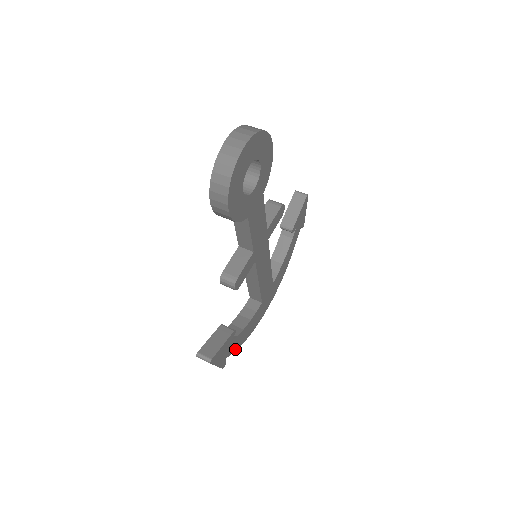
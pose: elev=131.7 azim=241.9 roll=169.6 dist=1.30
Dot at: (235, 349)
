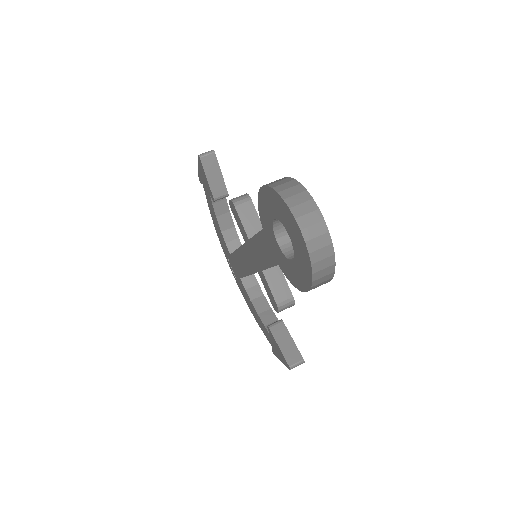
Dot at: occluded
